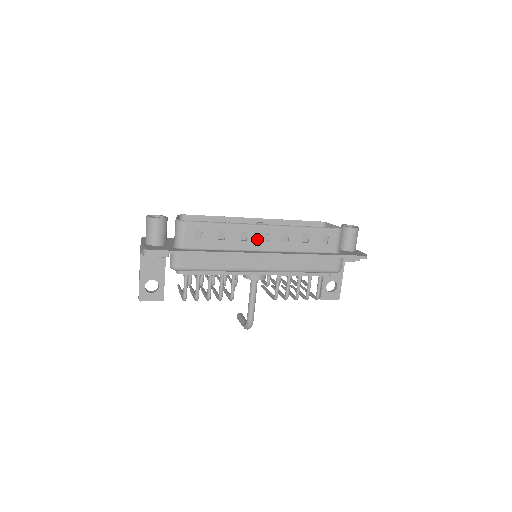
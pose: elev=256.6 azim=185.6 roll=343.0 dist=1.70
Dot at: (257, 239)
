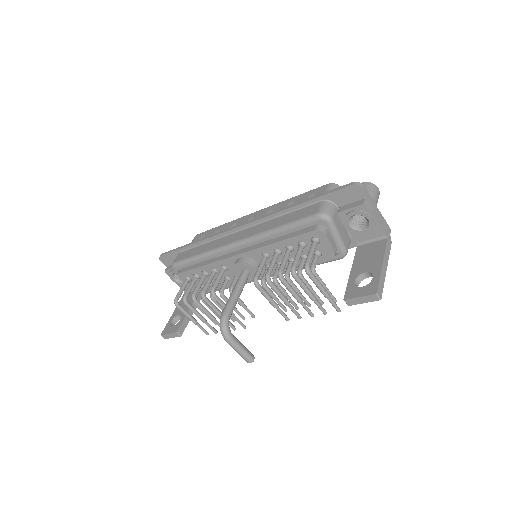
Dot at: occluded
